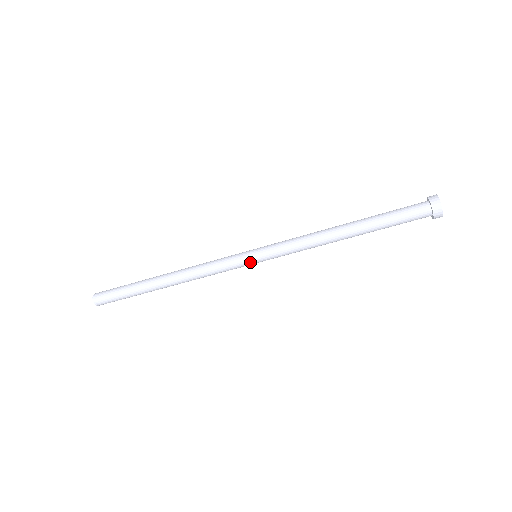
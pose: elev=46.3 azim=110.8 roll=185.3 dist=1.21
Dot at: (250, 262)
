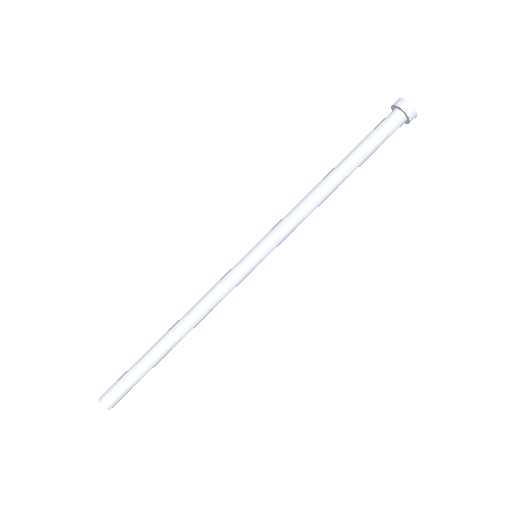
Dot at: (247, 258)
